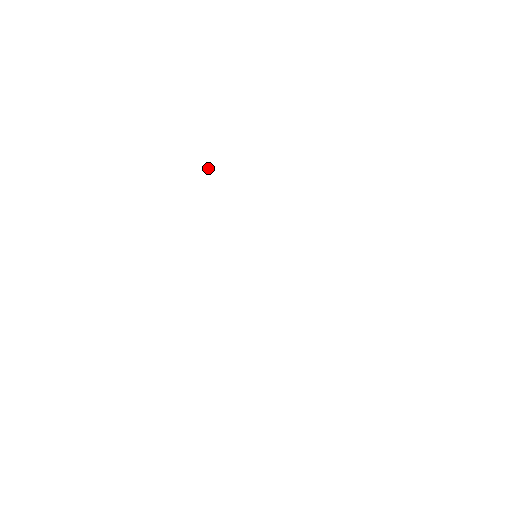
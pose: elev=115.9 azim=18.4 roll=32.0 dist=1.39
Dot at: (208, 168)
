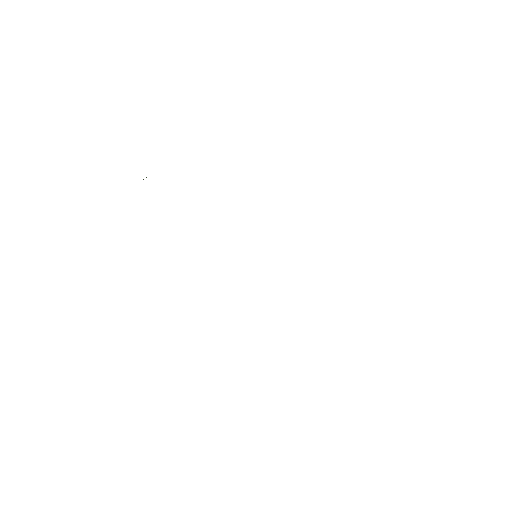
Dot at: occluded
